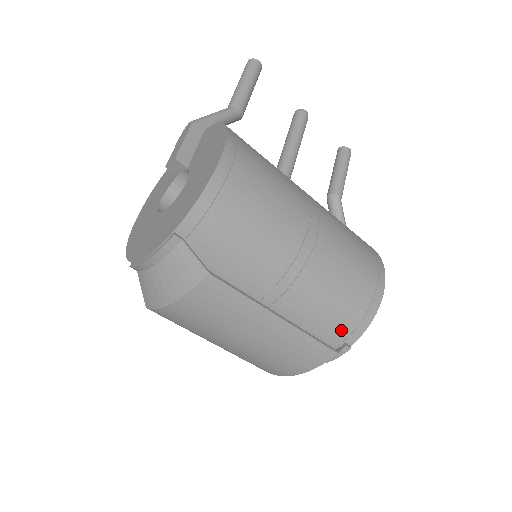
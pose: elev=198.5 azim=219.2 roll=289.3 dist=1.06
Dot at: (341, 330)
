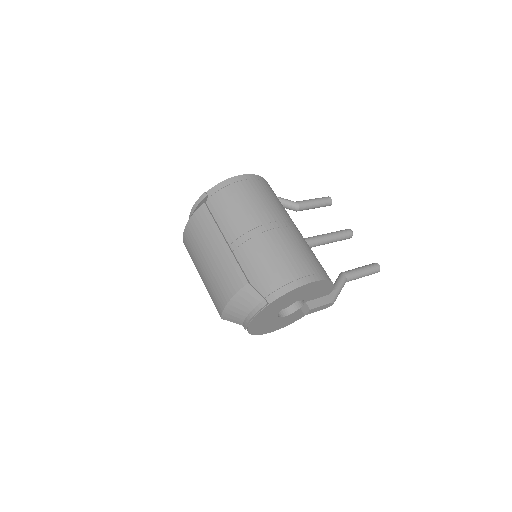
Dot at: (266, 287)
